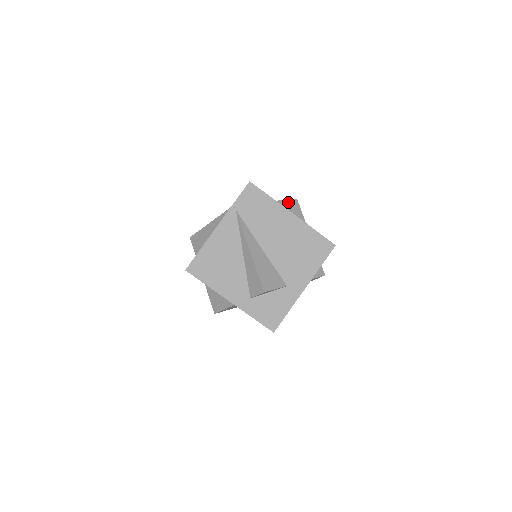
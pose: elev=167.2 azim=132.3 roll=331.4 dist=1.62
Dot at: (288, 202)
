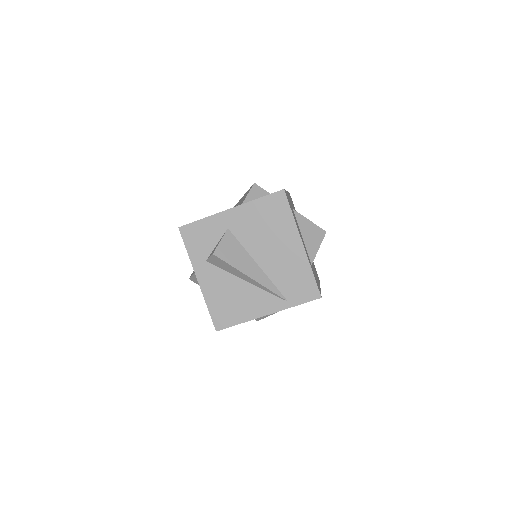
Dot at: (320, 244)
